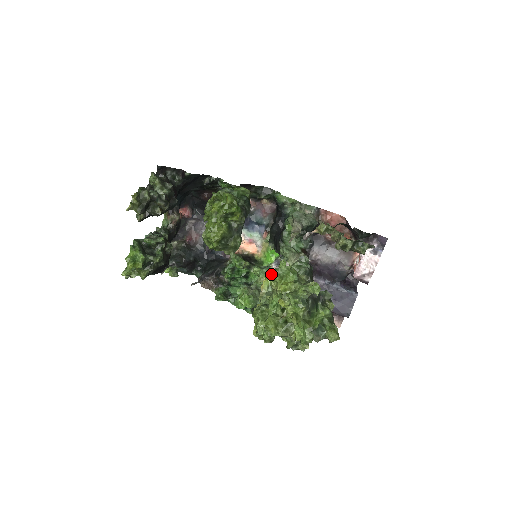
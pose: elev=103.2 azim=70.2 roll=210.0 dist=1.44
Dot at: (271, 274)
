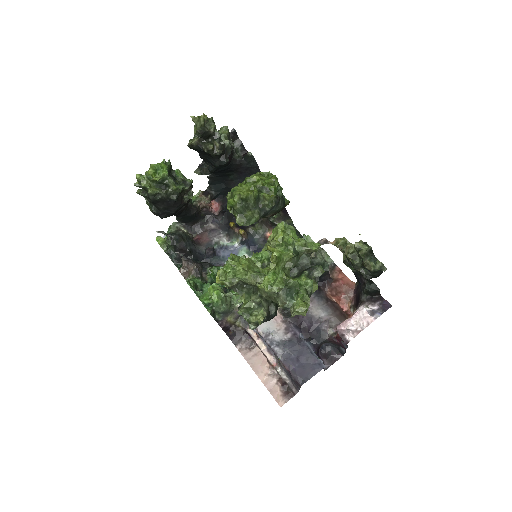
Dot at: occluded
